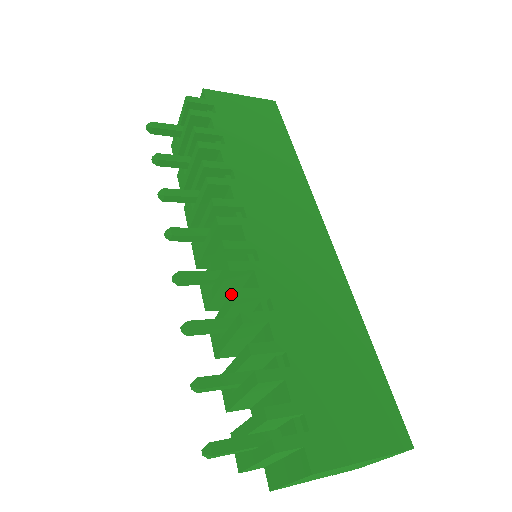
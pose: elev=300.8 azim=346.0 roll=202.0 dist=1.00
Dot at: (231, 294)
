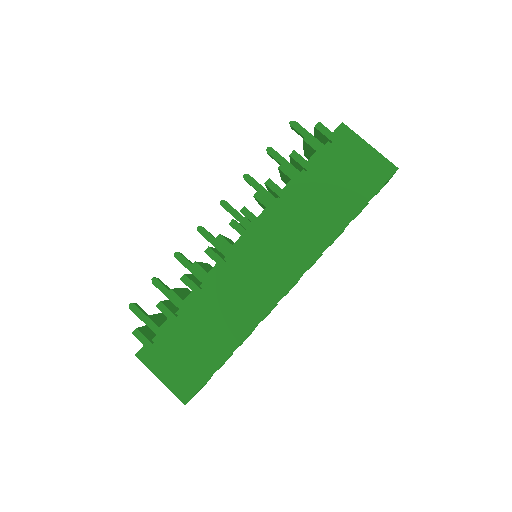
Dot at: (196, 262)
